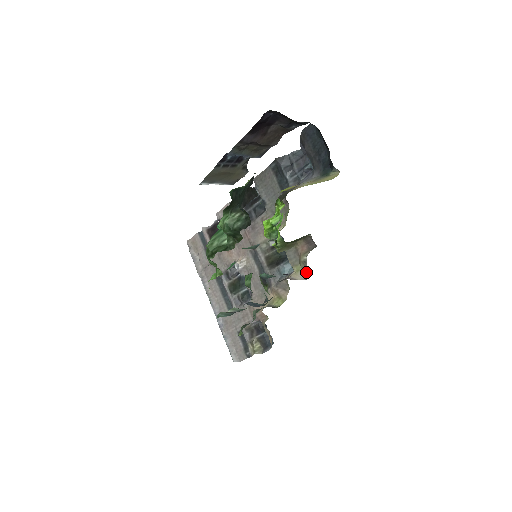
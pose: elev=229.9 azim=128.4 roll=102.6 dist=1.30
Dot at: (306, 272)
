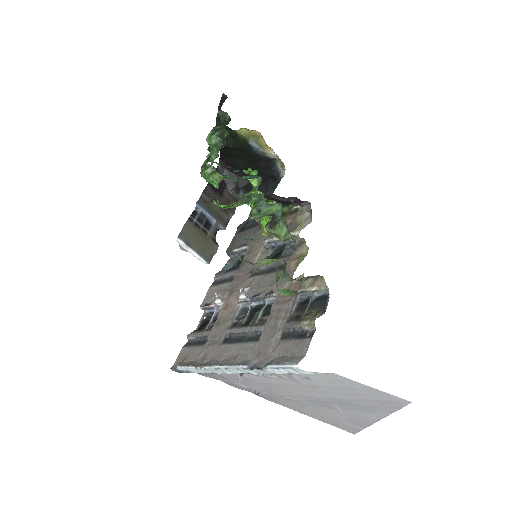
Dot at: (308, 217)
